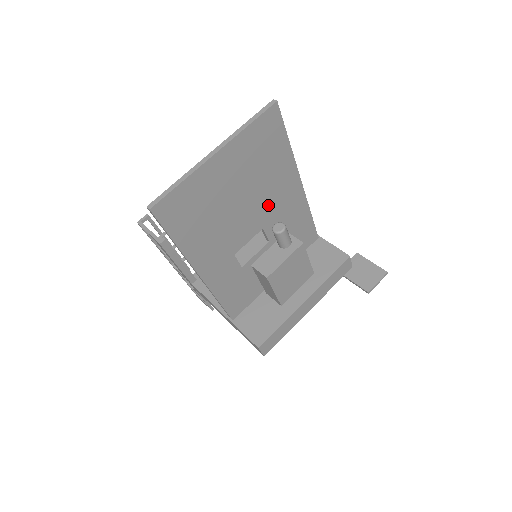
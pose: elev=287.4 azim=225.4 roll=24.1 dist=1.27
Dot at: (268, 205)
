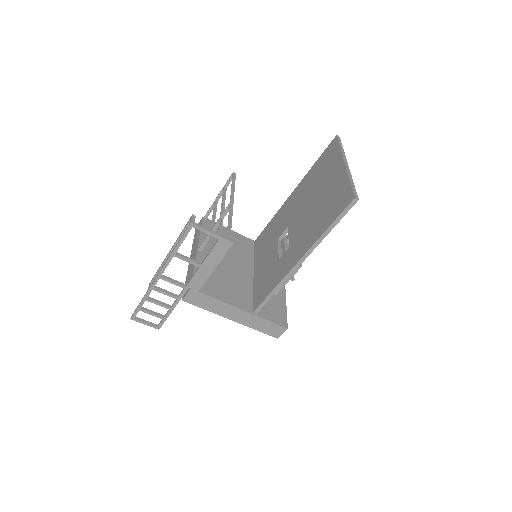
Dot at: occluded
